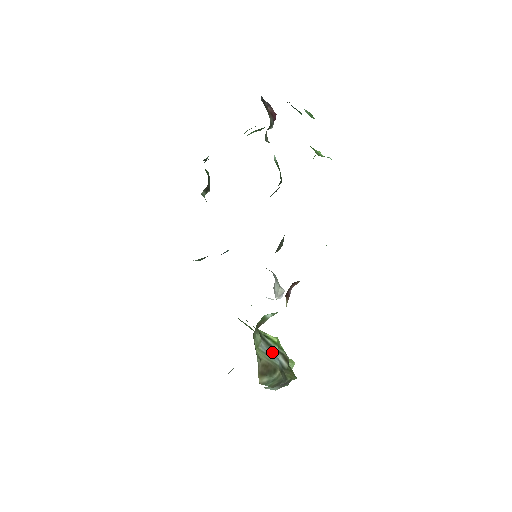
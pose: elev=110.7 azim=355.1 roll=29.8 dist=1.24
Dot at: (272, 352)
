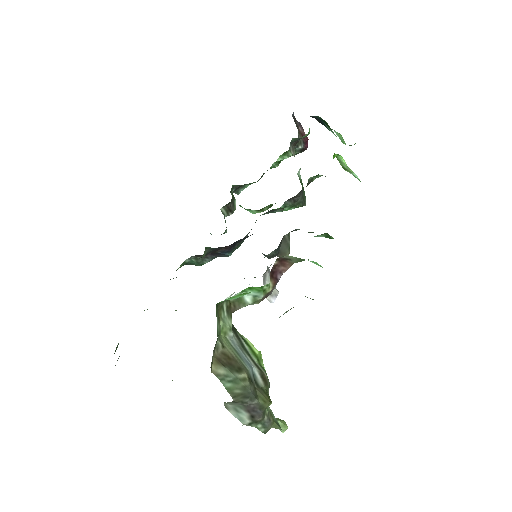
Dot at: (245, 356)
